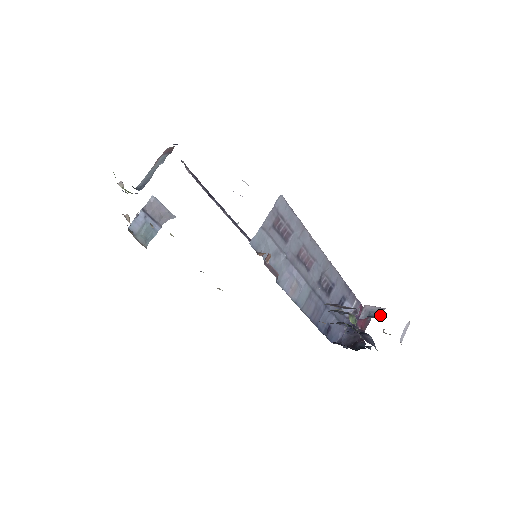
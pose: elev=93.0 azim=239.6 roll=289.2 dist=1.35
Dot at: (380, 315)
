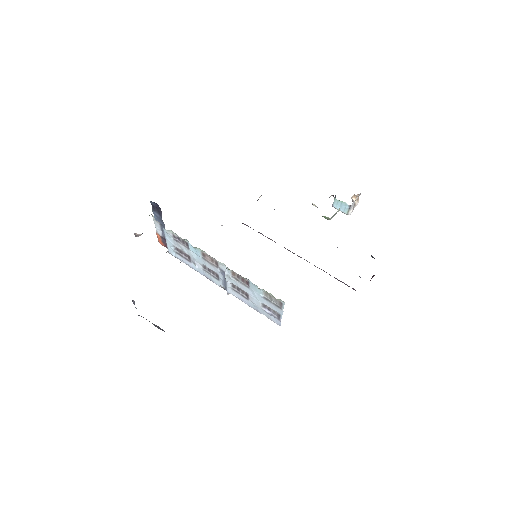
Dot at: occluded
